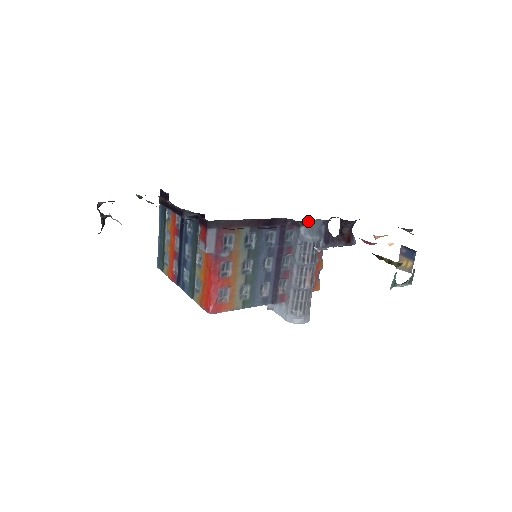
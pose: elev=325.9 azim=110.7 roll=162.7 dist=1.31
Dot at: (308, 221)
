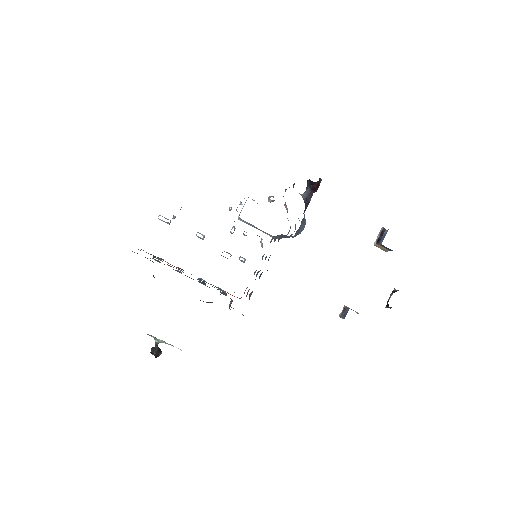
Dot at: occluded
